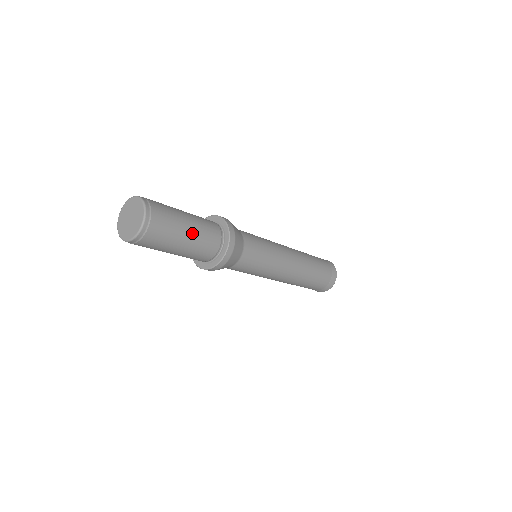
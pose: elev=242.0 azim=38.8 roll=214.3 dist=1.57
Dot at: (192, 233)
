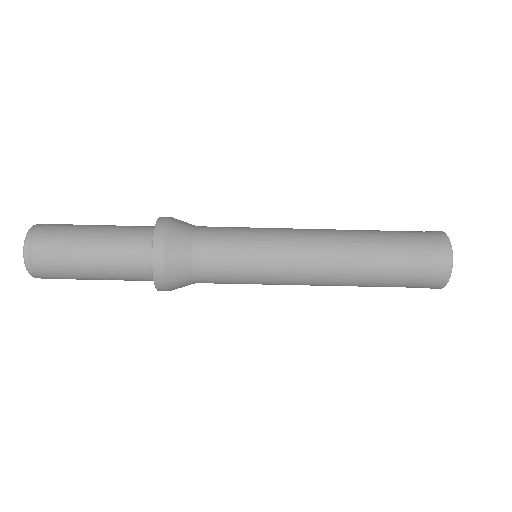
Dot at: (96, 256)
